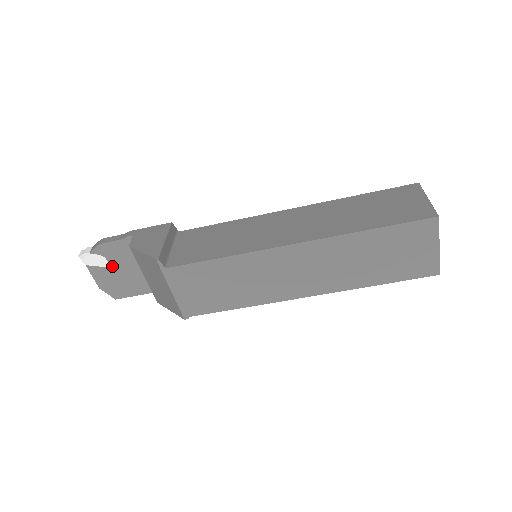
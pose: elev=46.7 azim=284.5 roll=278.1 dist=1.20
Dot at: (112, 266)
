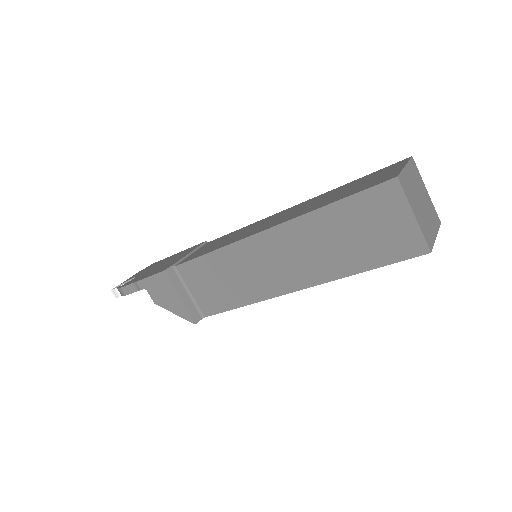
Dot at: occluded
